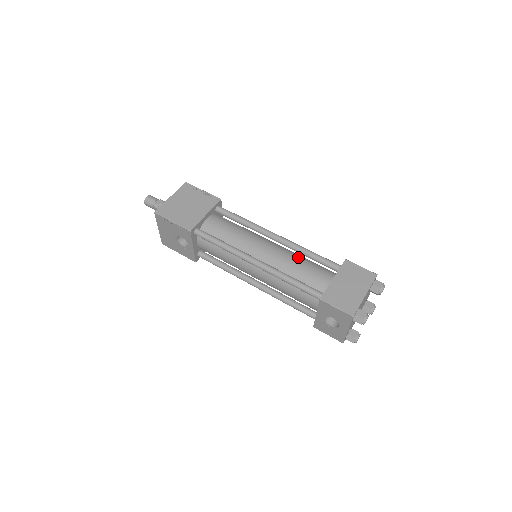
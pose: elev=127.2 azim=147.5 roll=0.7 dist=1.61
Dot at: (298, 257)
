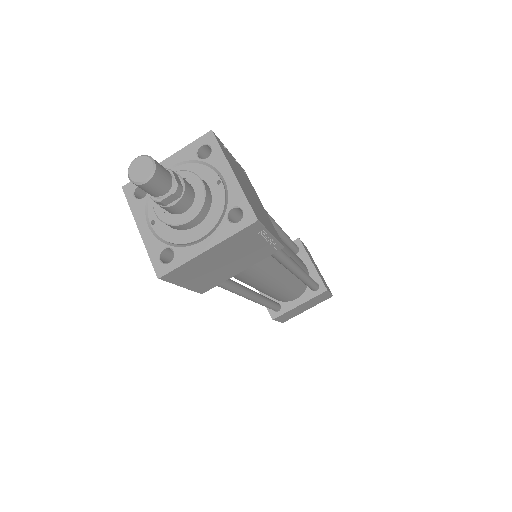
Dot at: (294, 283)
